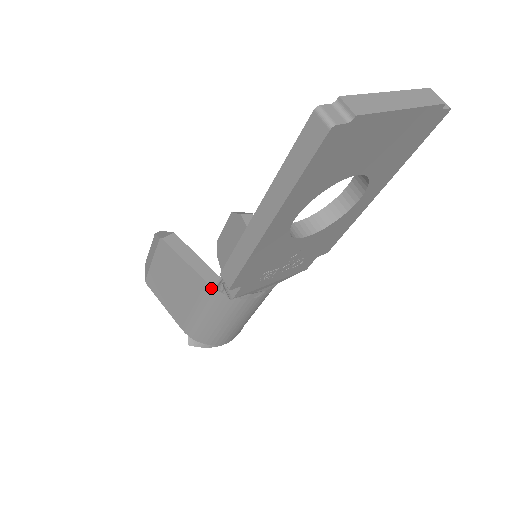
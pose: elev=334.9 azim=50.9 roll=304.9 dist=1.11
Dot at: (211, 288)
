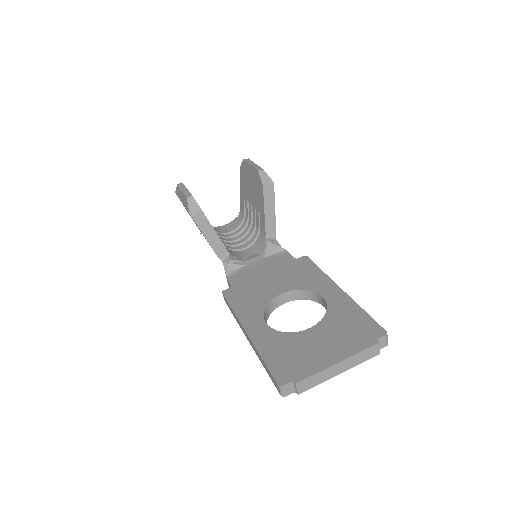
Dot at: occluded
